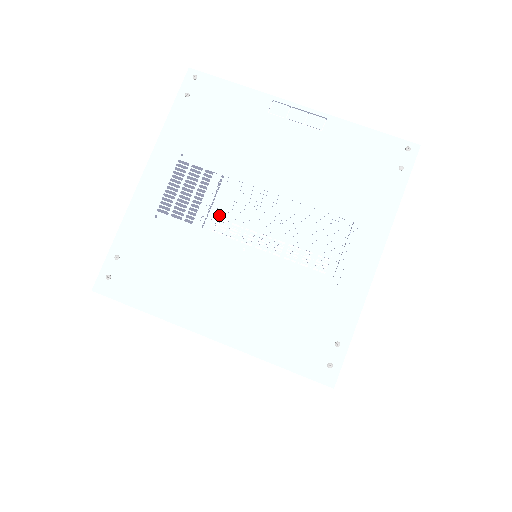
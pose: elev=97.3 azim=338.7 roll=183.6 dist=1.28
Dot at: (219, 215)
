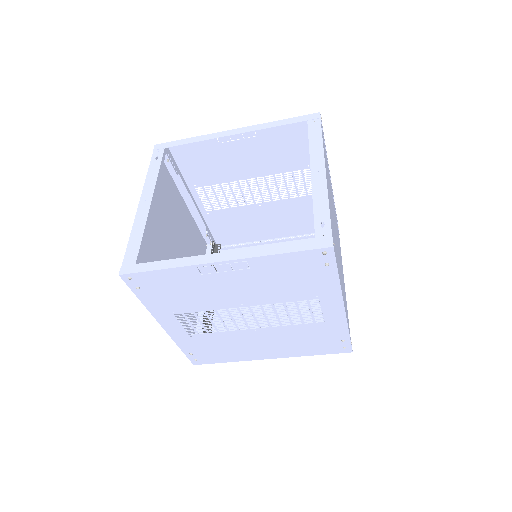
Dot at: (197, 186)
